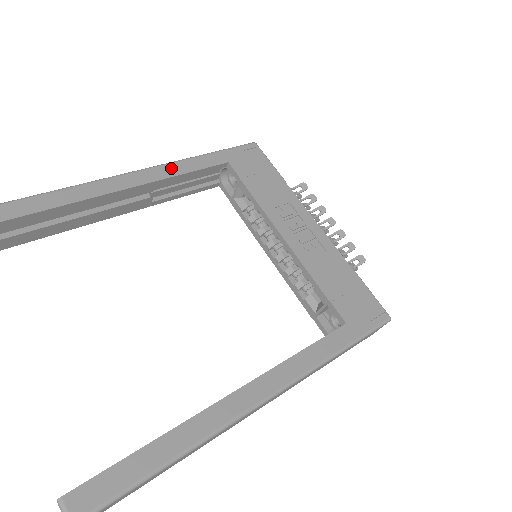
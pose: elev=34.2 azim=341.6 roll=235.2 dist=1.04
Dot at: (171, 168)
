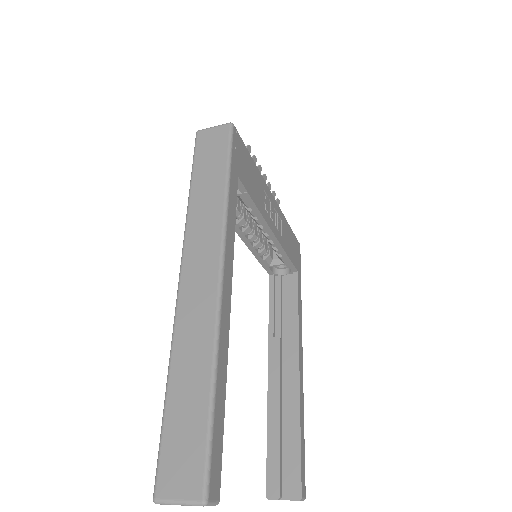
Dot at: (230, 231)
